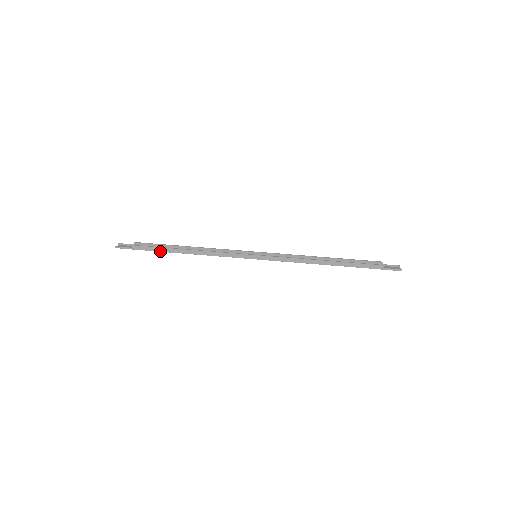
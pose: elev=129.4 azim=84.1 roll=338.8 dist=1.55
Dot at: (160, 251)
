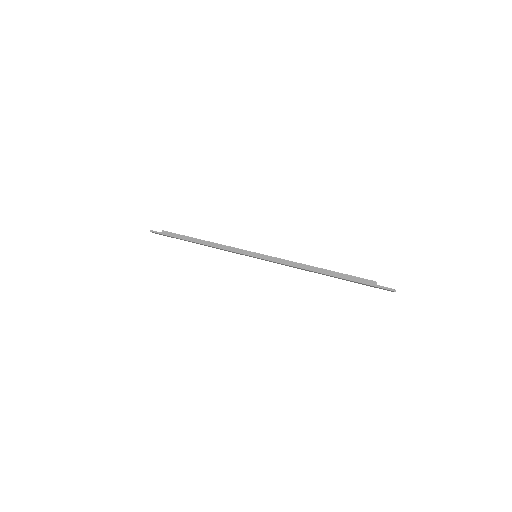
Dot at: (181, 238)
